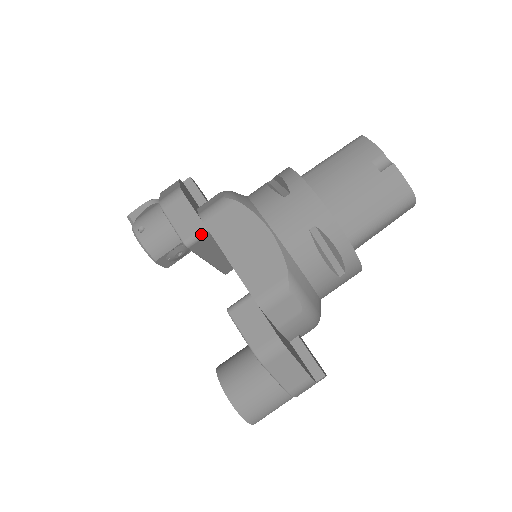
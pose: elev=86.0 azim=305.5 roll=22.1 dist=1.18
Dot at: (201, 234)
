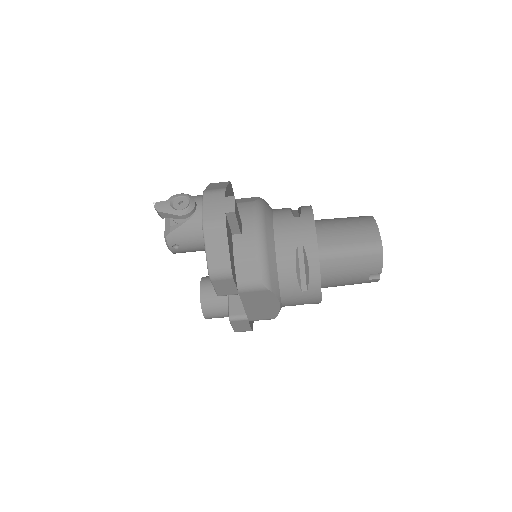
Dot at: occluded
